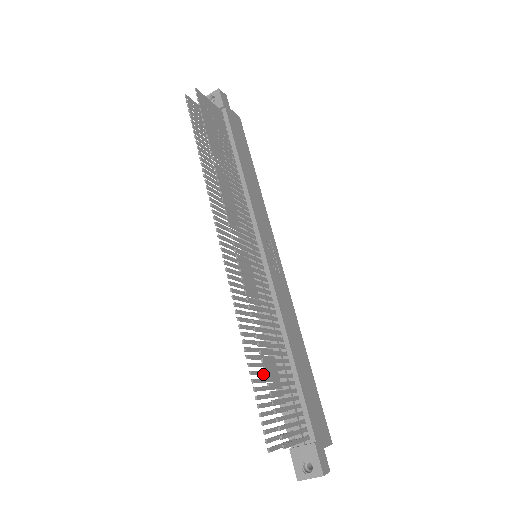
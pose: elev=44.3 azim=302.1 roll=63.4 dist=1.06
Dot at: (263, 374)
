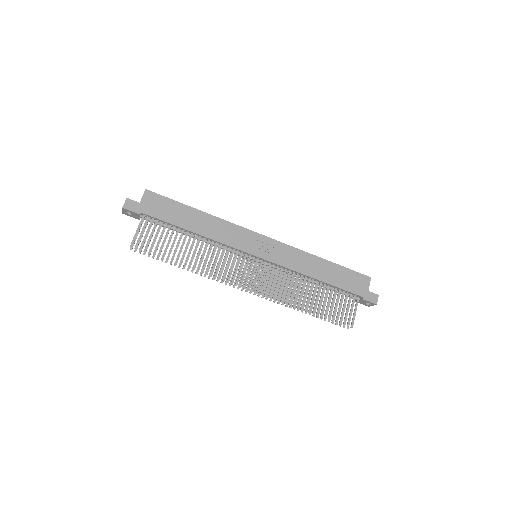
Dot at: occluded
